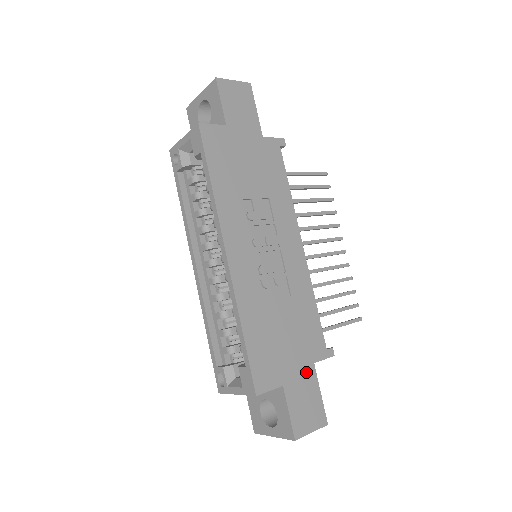
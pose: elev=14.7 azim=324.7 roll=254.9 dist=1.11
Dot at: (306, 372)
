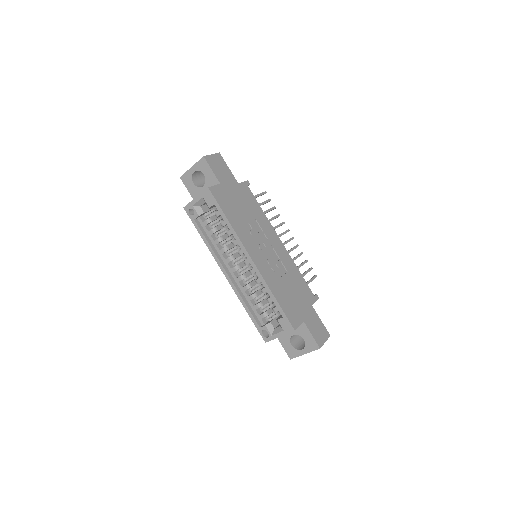
Dot at: (310, 311)
